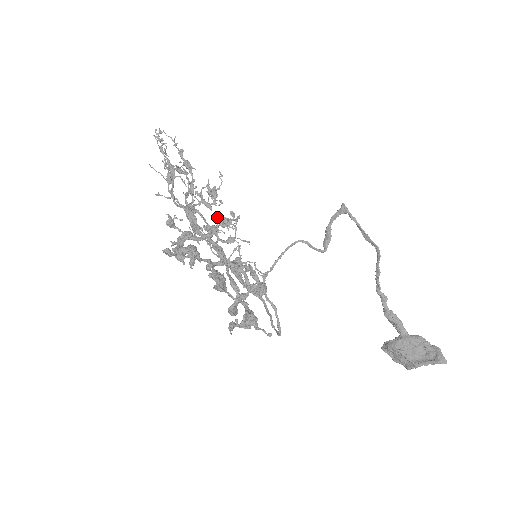
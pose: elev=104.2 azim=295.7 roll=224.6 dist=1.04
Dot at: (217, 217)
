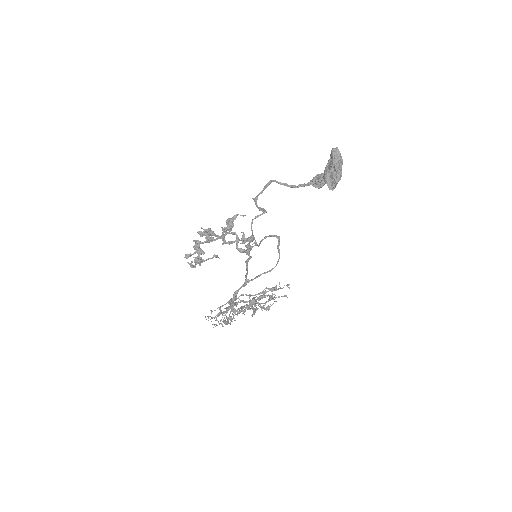
Dot at: occluded
